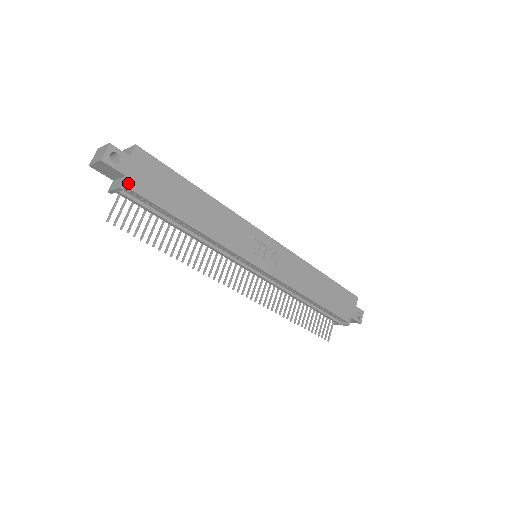
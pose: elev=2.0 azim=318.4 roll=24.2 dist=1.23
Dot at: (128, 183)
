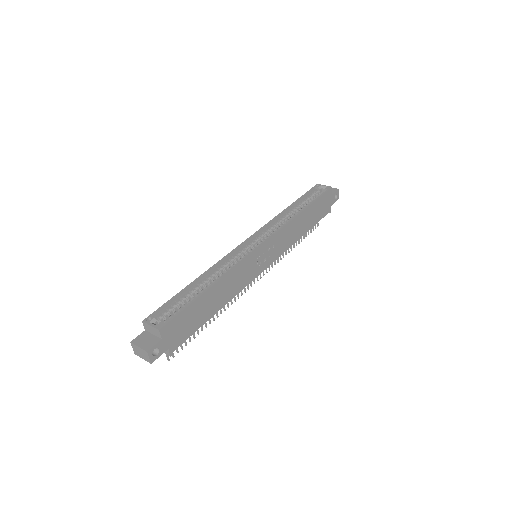
Dot at: (172, 349)
